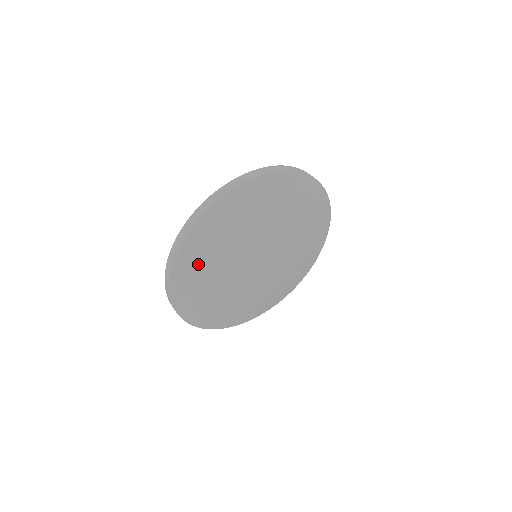
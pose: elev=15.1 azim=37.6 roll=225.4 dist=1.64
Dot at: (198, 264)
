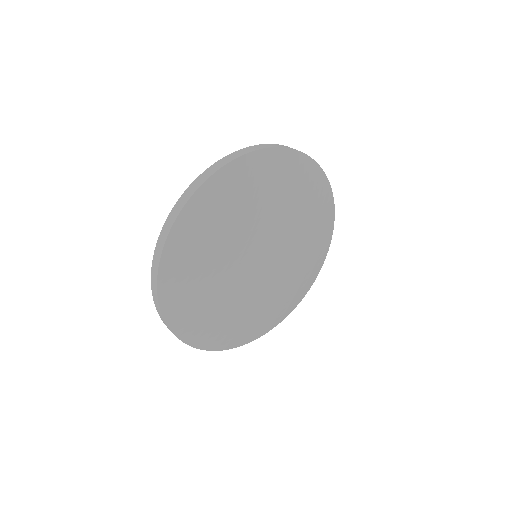
Dot at: (187, 274)
